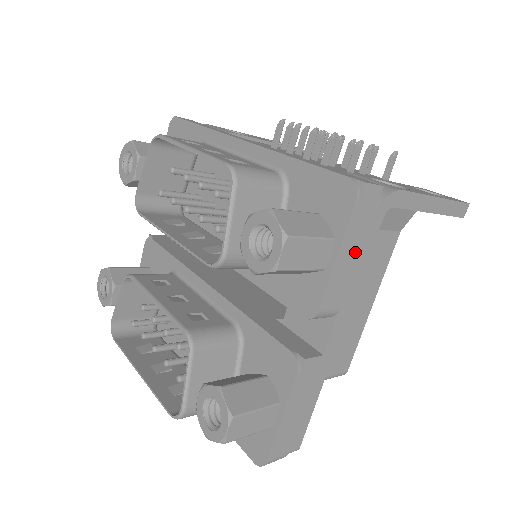
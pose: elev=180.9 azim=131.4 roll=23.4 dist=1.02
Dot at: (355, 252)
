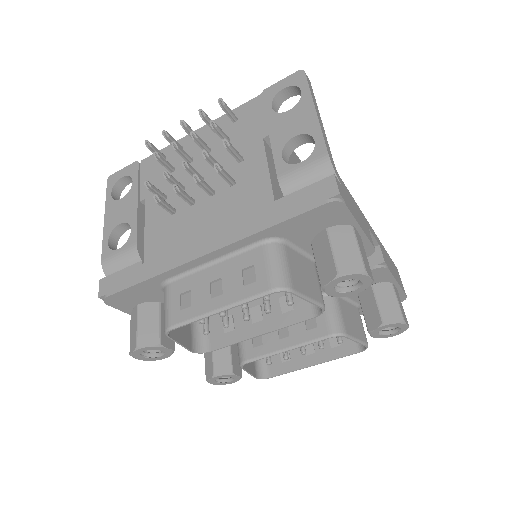
Dot at: (355, 209)
